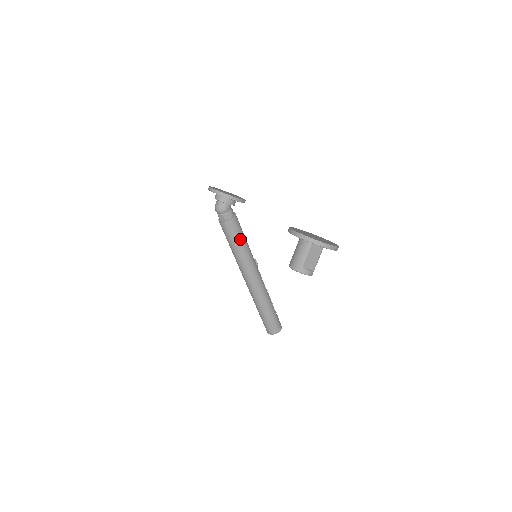
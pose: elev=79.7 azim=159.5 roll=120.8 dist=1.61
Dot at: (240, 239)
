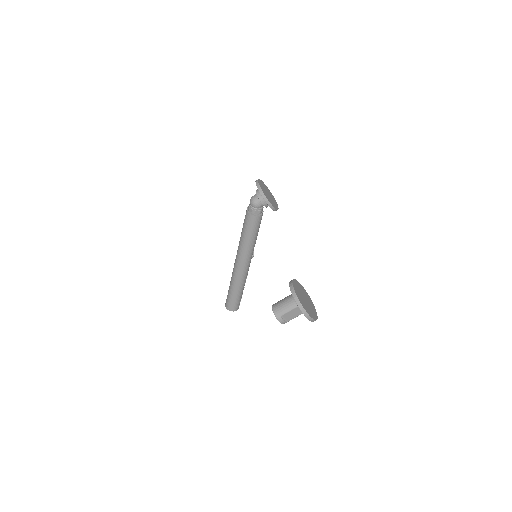
Dot at: (253, 233)
